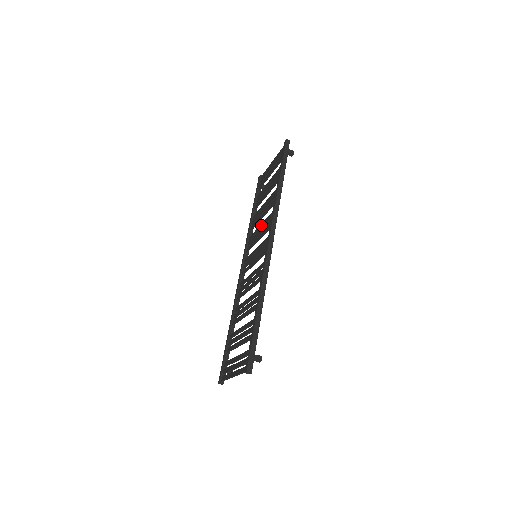
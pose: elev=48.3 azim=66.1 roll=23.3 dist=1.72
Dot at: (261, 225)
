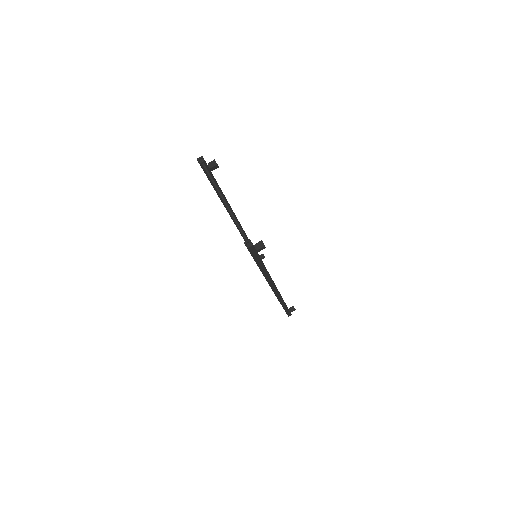
Dot at: occluded
